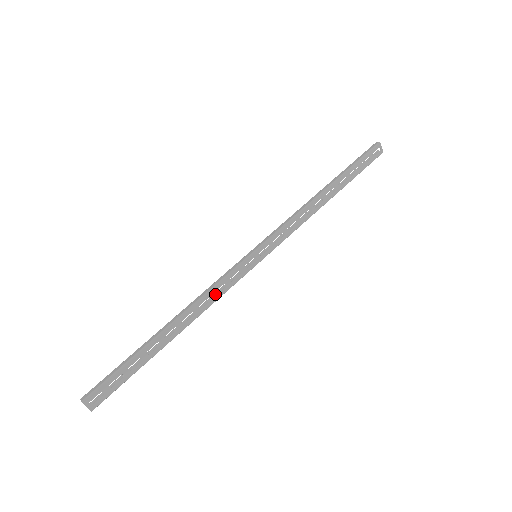
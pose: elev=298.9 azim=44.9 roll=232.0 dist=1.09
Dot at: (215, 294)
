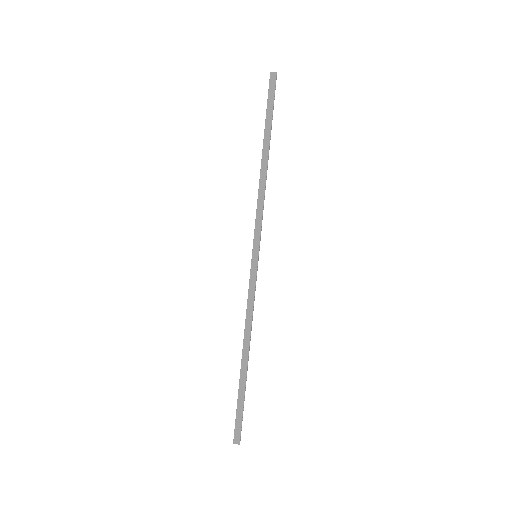
Dot at: occluded
